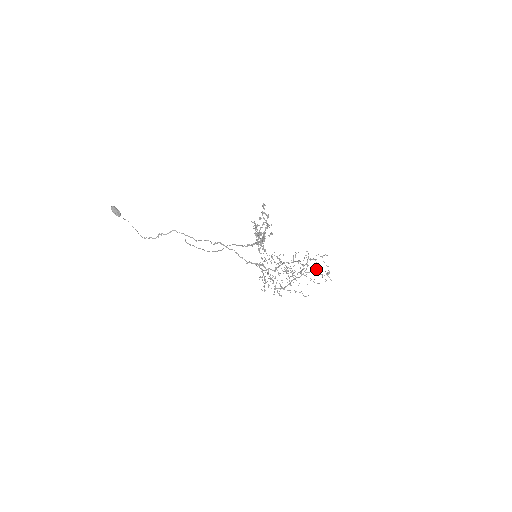
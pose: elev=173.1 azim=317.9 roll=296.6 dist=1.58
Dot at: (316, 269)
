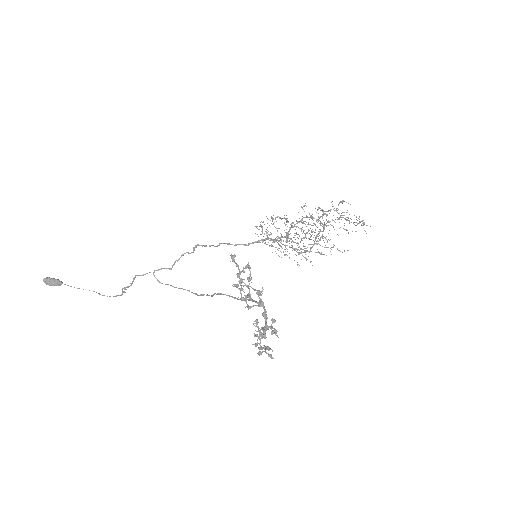
Dot at: (340, 215)
